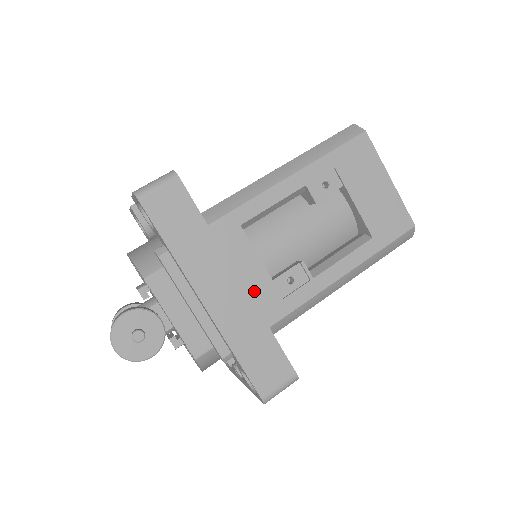
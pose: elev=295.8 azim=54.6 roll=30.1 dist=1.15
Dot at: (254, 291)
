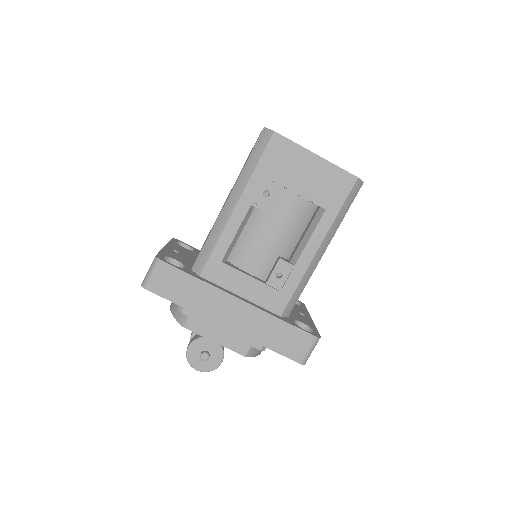
Dot at: (257, 298)
